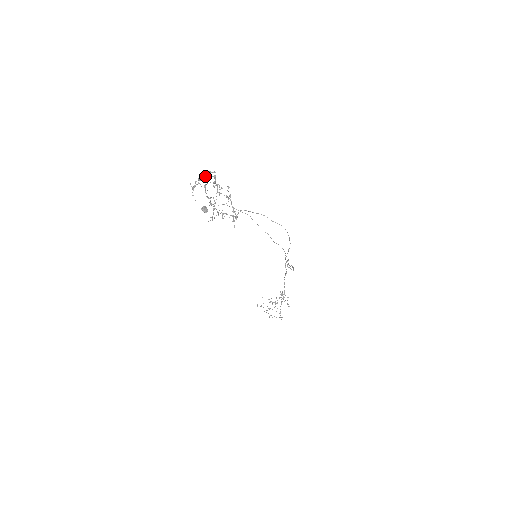
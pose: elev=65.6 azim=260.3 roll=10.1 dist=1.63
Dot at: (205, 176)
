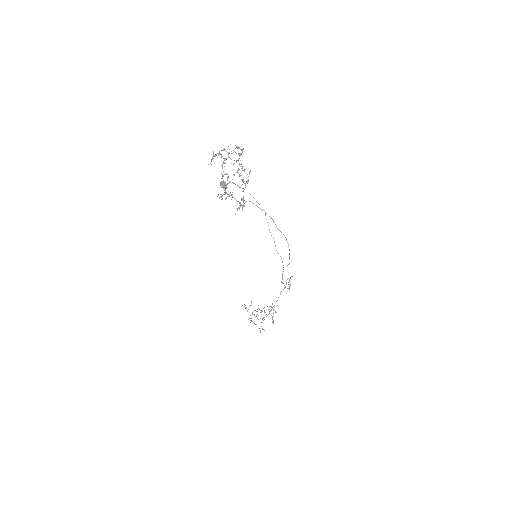
Dot at: (233, 150)
